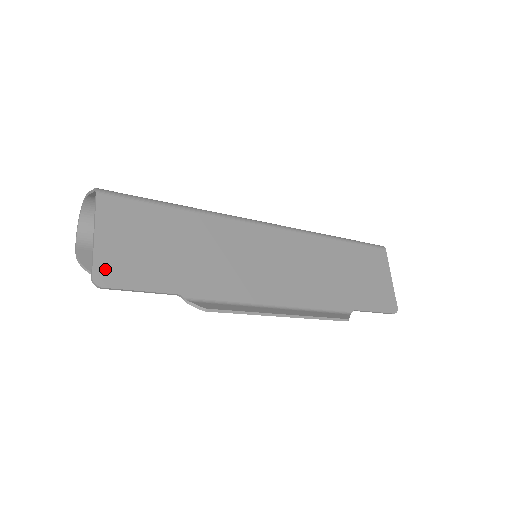
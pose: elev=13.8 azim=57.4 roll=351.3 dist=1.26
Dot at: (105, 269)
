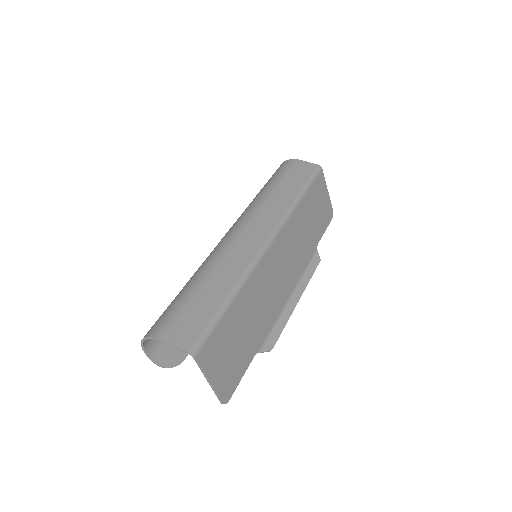
Dot at: (225, 391)
